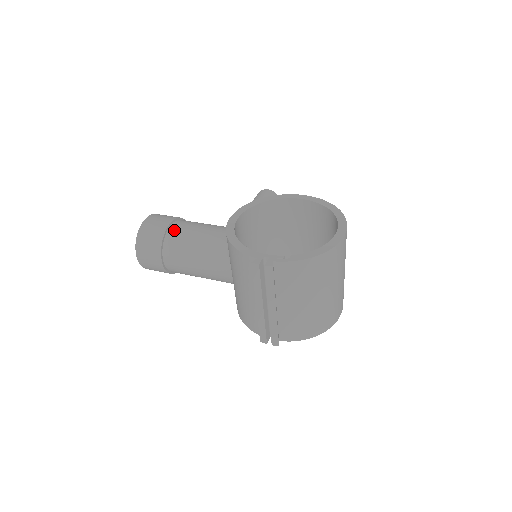
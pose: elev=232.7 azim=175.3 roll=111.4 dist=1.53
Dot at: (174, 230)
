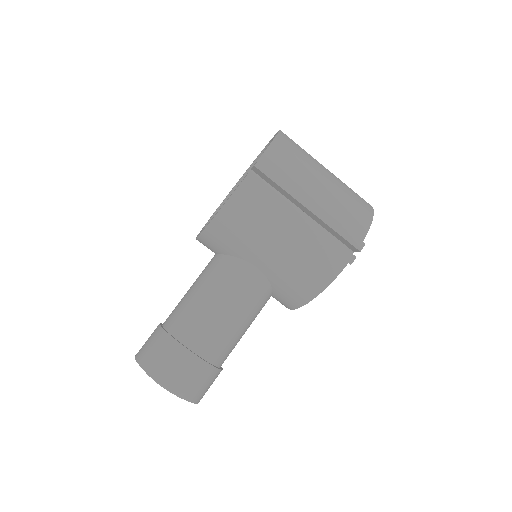
Dot at: (169, 320)
